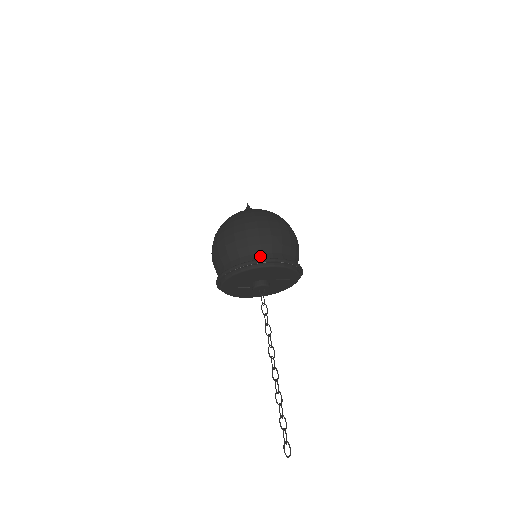
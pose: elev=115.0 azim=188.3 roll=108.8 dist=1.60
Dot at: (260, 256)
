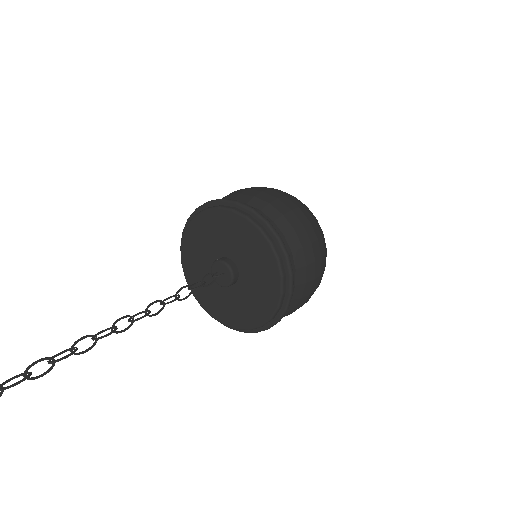
Dot at: occluded
